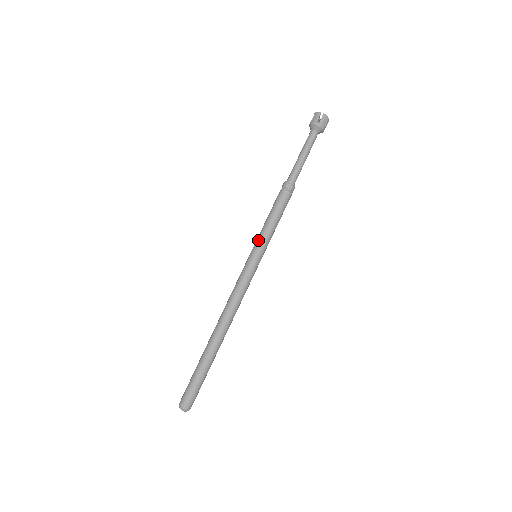
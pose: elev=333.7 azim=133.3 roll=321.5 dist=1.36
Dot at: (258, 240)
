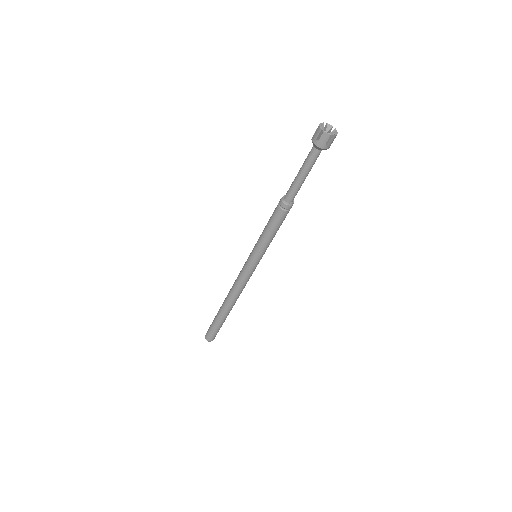
Dot at: (255, 245)
